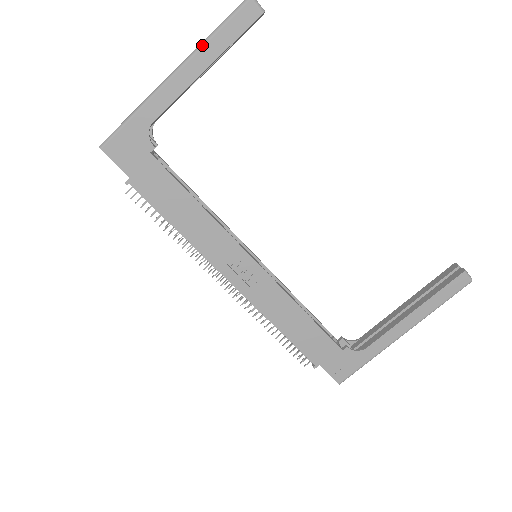
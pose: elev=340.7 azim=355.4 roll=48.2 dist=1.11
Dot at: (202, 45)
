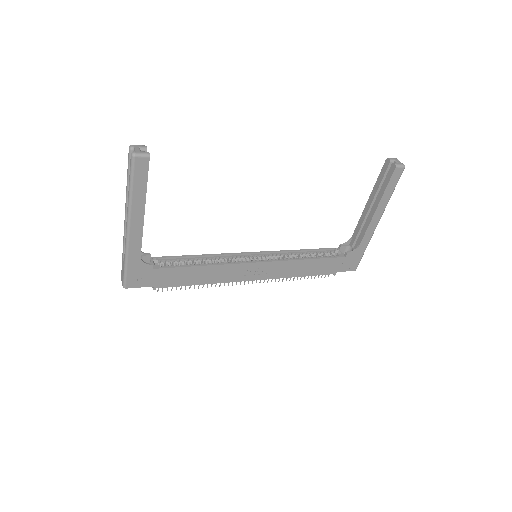
Dot at: (130, 203)
